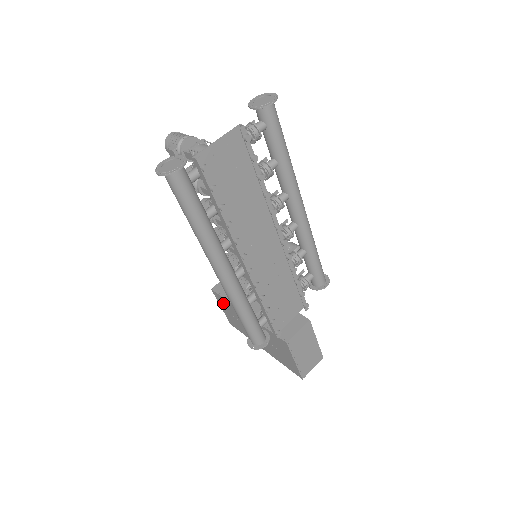
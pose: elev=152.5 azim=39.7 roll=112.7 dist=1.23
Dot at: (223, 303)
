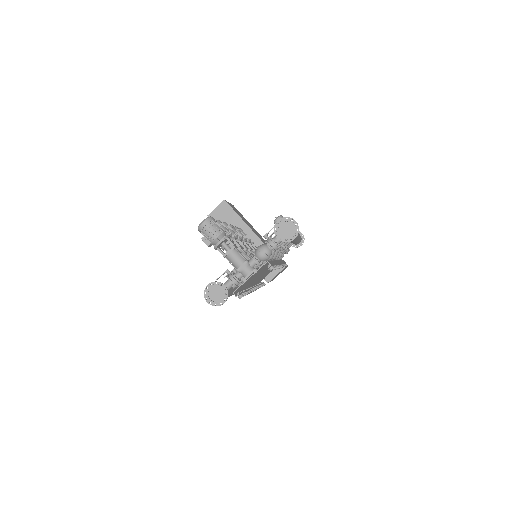
Dot at: occluded
